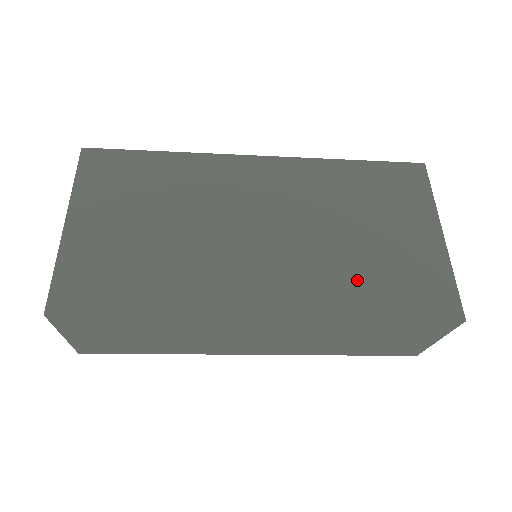
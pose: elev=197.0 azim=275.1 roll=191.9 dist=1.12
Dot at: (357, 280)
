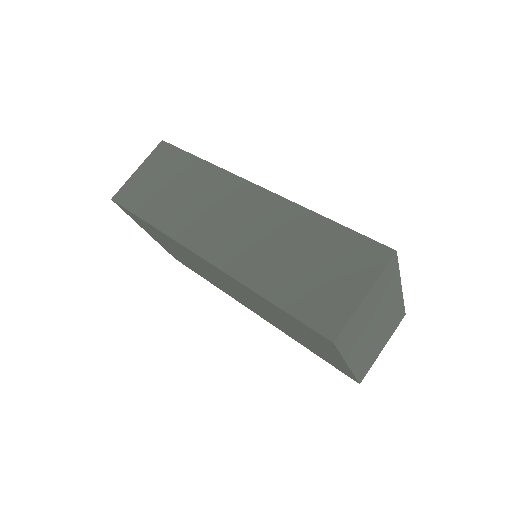
Dot at: (293, 336)
